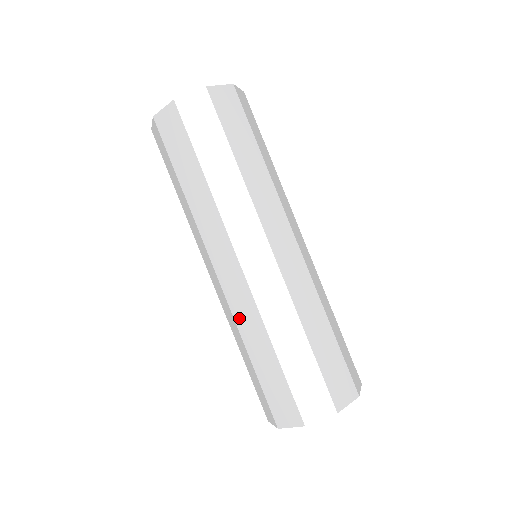
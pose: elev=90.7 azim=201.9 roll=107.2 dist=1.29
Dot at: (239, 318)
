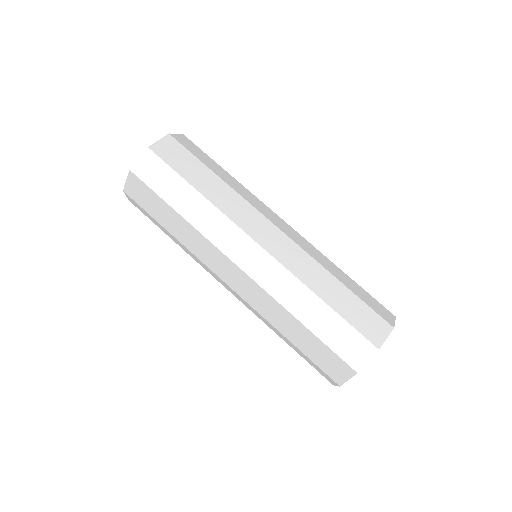
Dot at: (298, 271)
